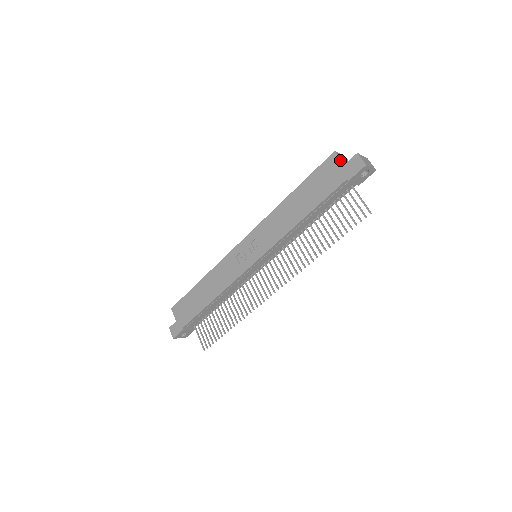
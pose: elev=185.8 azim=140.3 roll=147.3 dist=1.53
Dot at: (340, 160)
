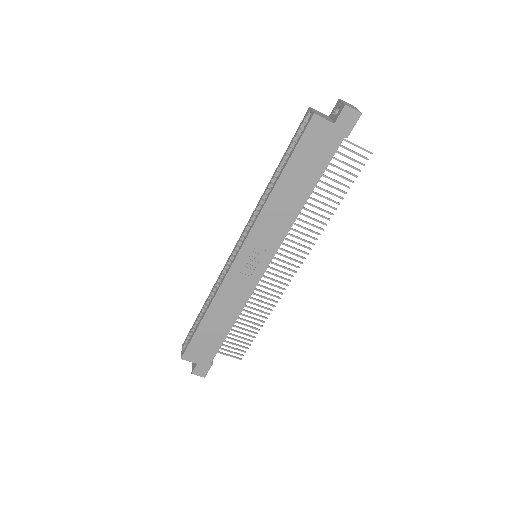
Dot at: (327, 121)
